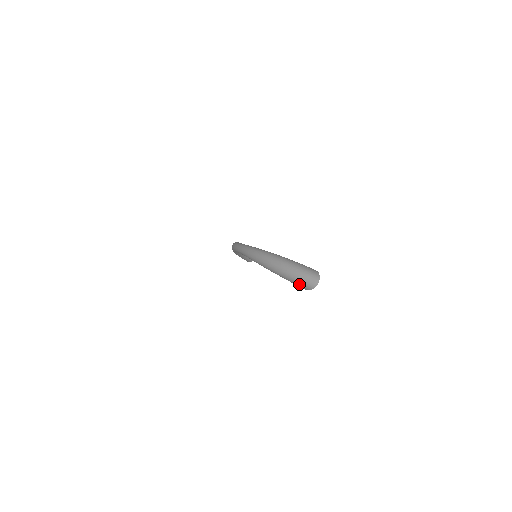
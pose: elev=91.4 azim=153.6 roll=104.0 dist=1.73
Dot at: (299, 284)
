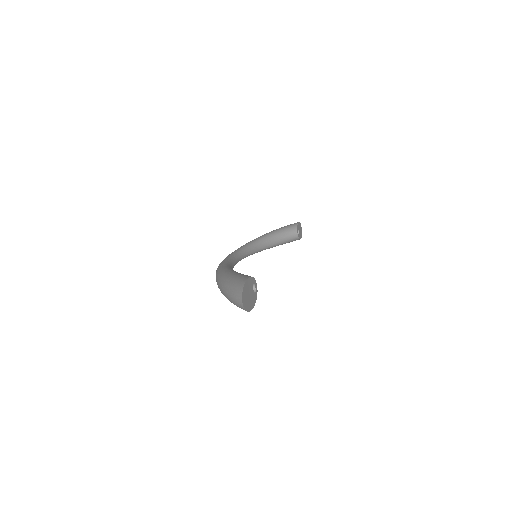
Dot at: occluded
